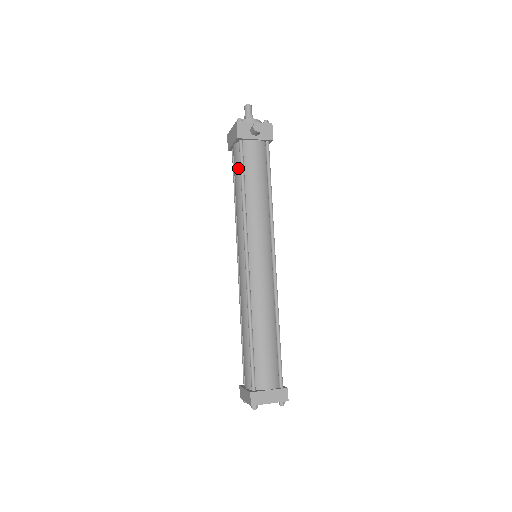
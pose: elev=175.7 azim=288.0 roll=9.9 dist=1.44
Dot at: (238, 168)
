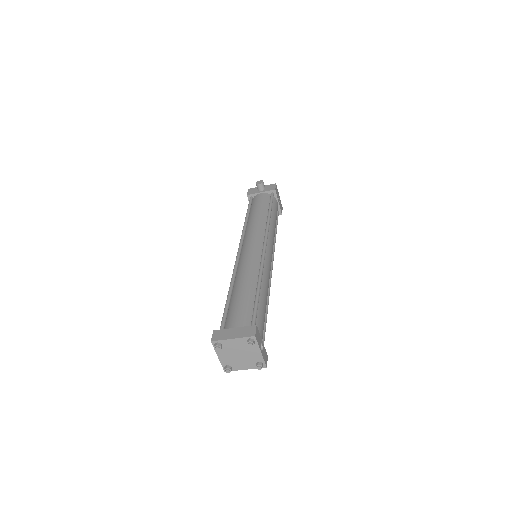
Dot at: occluded
